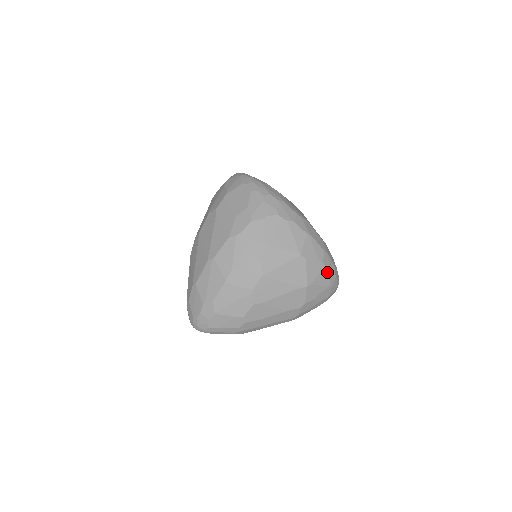
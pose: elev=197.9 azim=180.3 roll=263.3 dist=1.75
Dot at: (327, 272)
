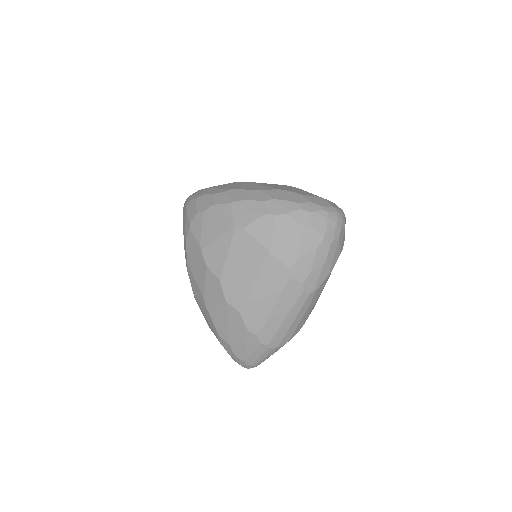
Dot at: (285, 218)
